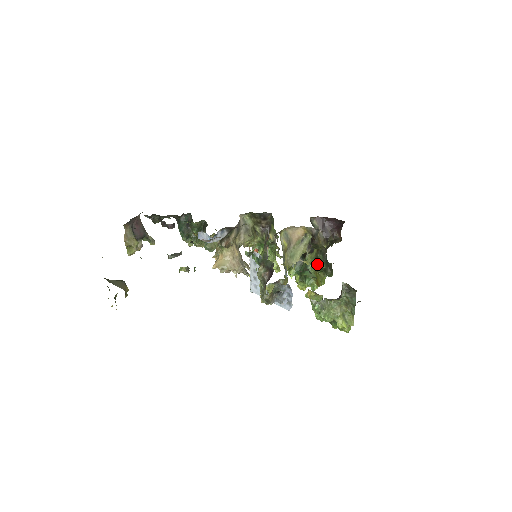
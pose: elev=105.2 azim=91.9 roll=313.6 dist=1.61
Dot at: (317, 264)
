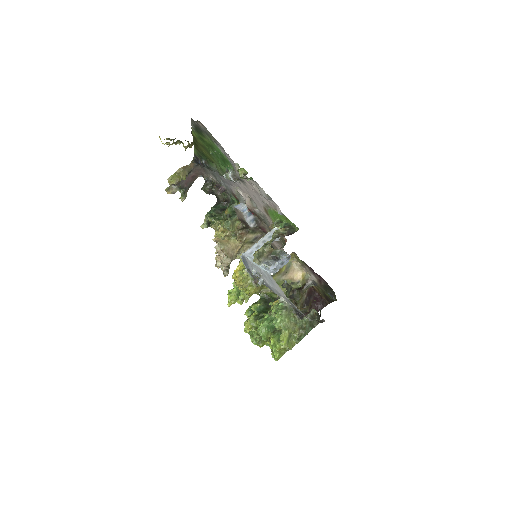
Dot at: (292, 300)
